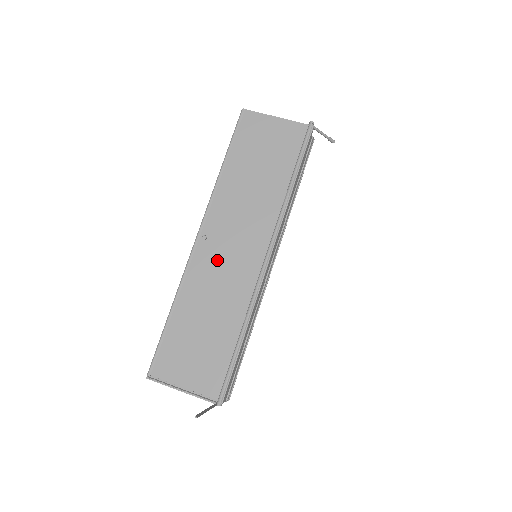
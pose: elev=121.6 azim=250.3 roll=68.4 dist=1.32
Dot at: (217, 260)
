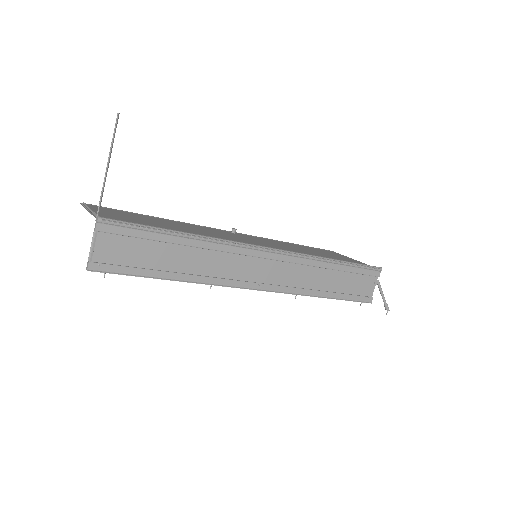
Dot at: (226, 234)
